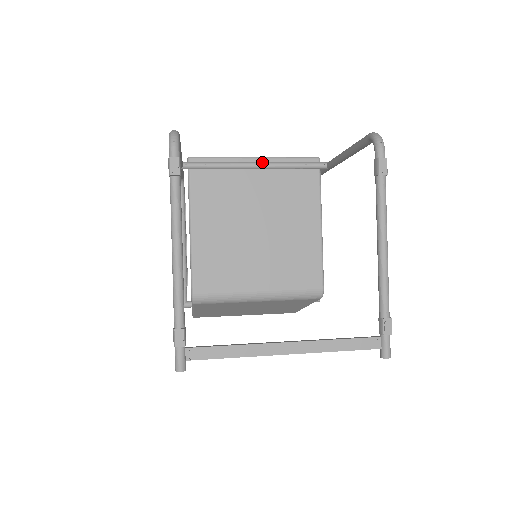
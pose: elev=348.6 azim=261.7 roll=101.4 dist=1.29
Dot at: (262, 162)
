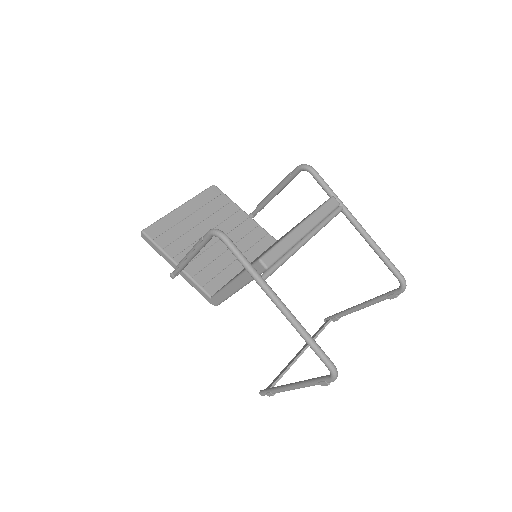
Dot at: (310, 238)
